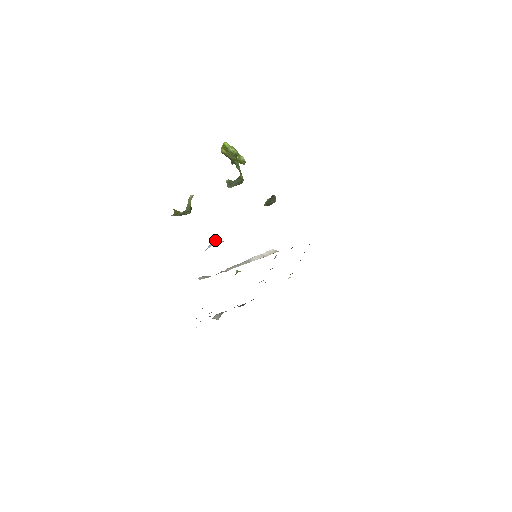
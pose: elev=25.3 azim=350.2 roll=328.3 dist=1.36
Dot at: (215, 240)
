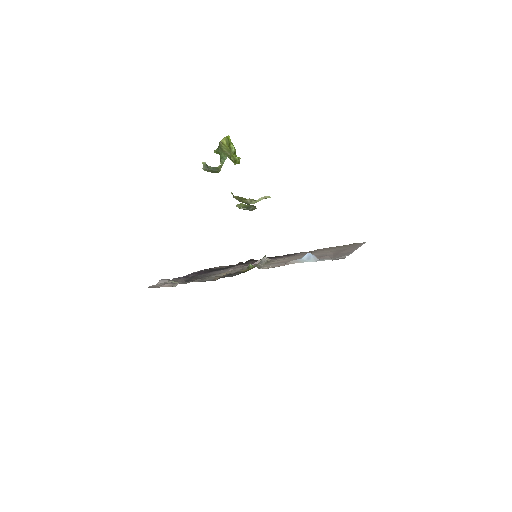
Dot at: (314, 255)
